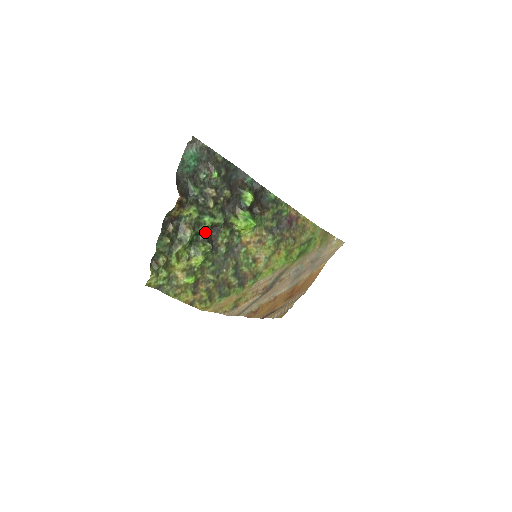
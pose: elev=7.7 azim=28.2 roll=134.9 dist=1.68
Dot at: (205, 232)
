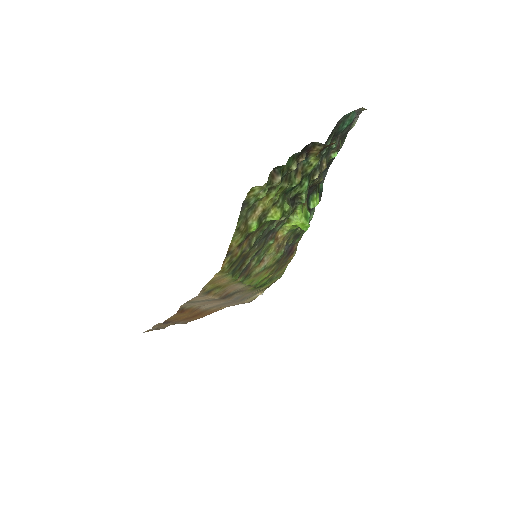
Dot at: (294, 194)
